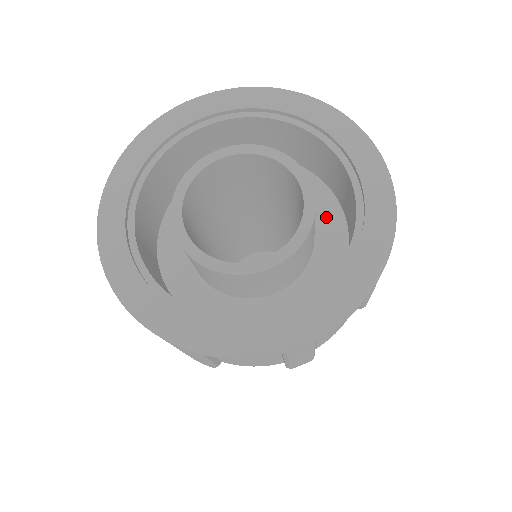
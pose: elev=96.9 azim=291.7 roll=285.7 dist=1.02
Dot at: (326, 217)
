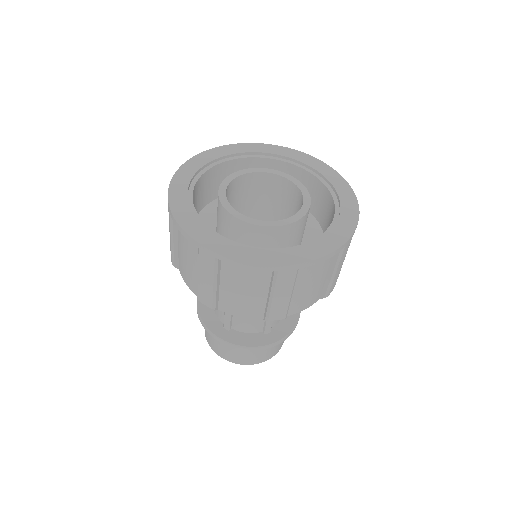
Dot at: occluded
